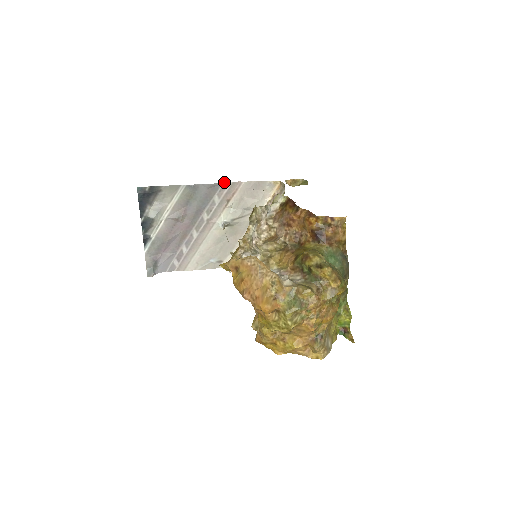
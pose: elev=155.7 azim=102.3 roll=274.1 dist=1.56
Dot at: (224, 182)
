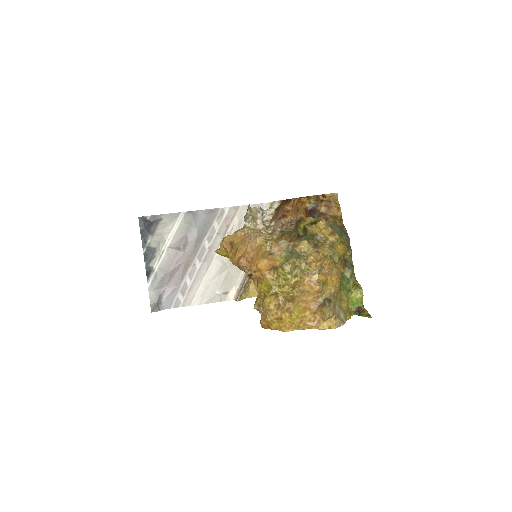
Dot at: (222, 208)
